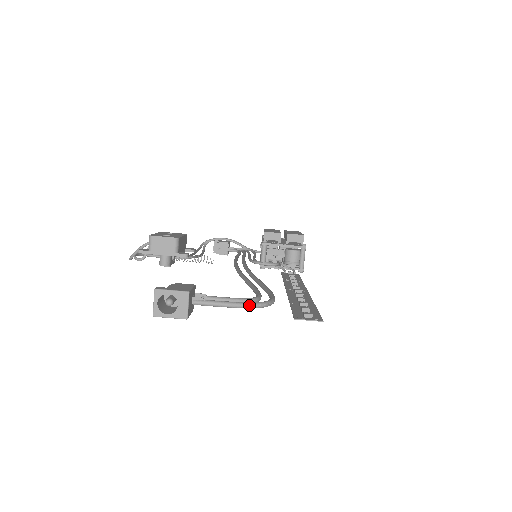
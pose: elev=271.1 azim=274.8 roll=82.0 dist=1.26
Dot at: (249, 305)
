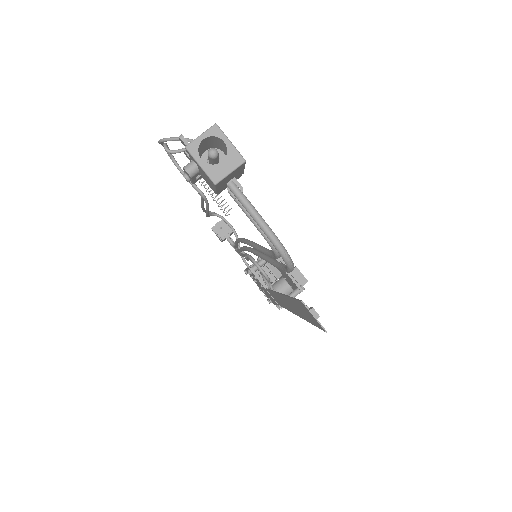
Dot at: (278, 241)
